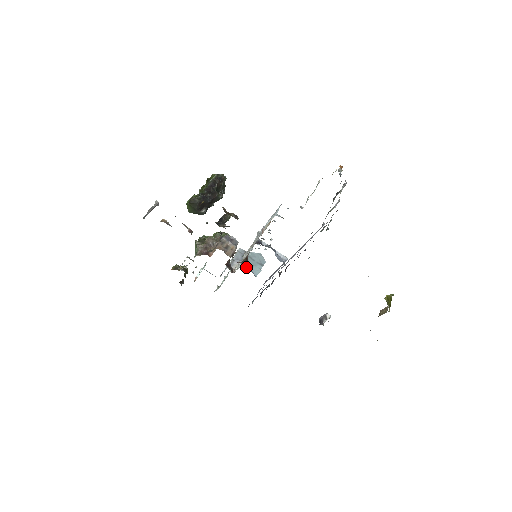
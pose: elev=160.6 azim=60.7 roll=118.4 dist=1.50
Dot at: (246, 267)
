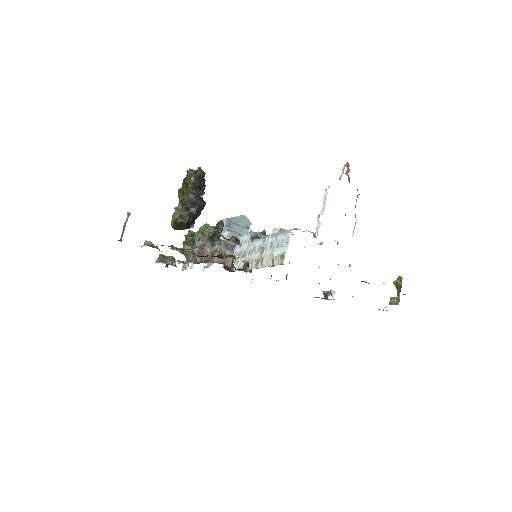
Dot at: occluded
